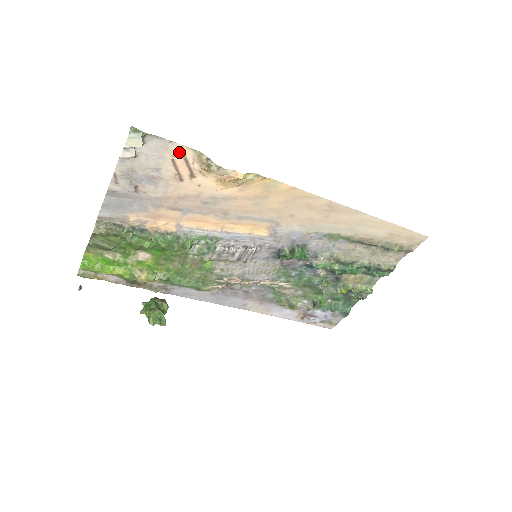
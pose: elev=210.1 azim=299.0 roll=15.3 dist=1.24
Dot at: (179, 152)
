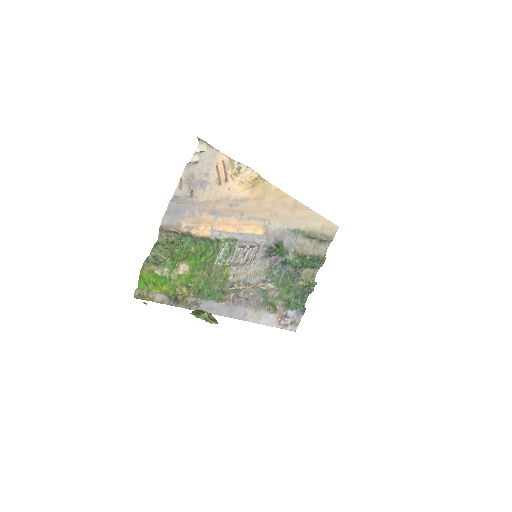
Dot at: (221, 160)
